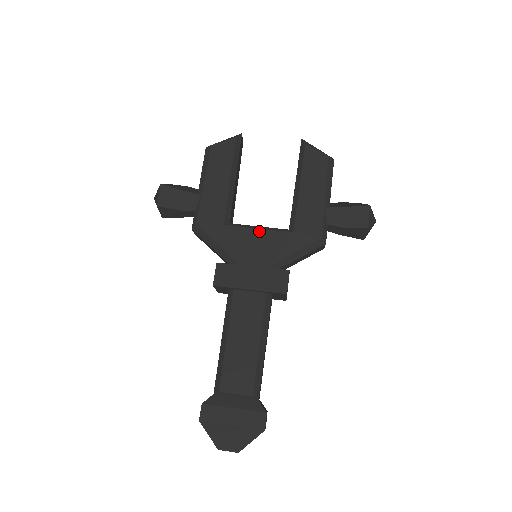
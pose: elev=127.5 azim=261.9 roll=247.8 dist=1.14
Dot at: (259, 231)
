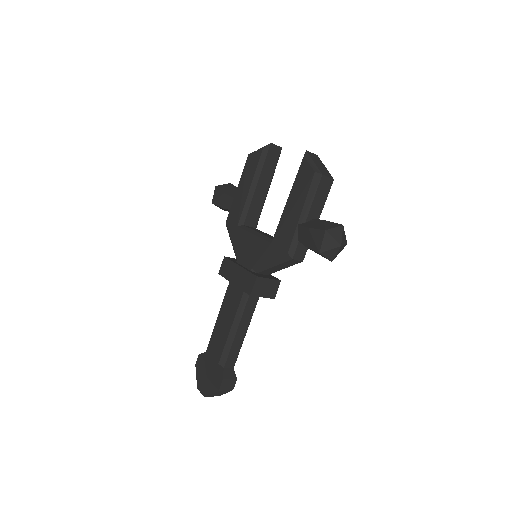
Dot at: (253, 237)
